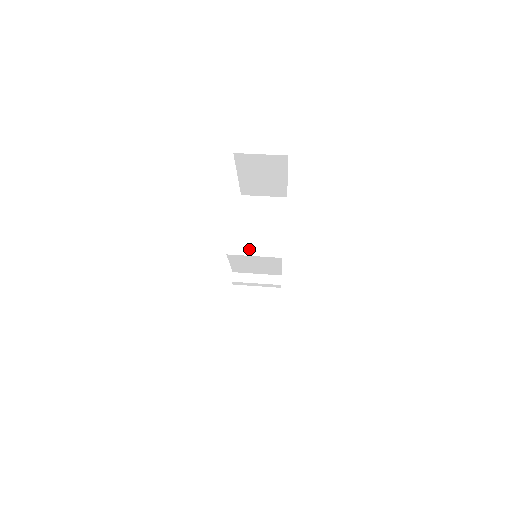
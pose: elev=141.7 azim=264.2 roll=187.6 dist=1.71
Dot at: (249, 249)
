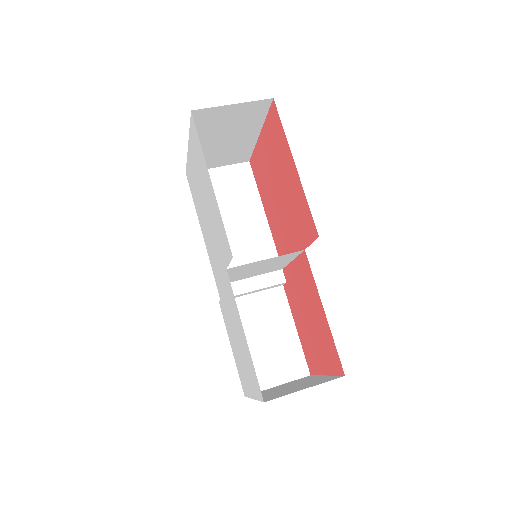
Dot at: occluded
